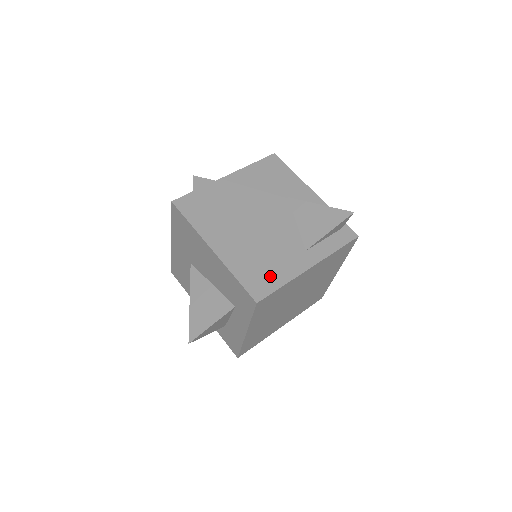
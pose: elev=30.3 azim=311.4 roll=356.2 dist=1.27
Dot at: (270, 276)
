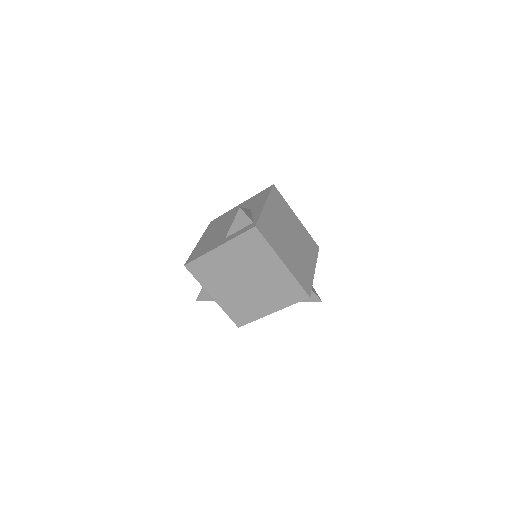
Dot at: (200, 253)
